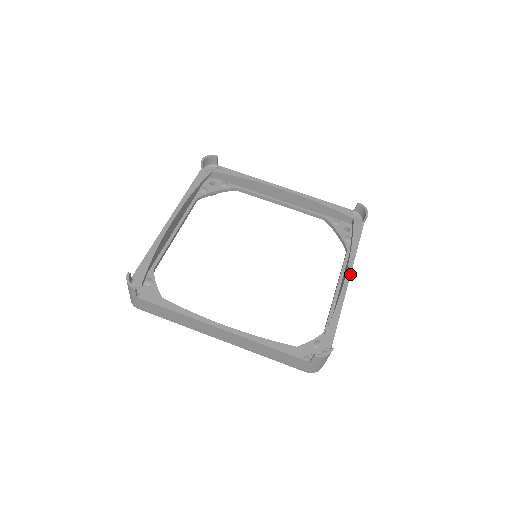
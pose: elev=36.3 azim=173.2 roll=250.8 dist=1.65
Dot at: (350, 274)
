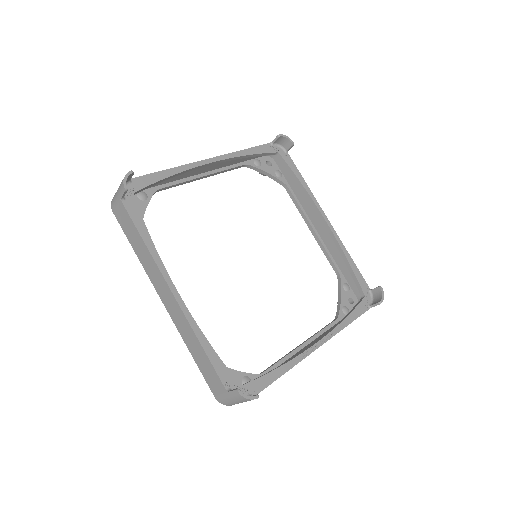
Dot at: (325, 342)
